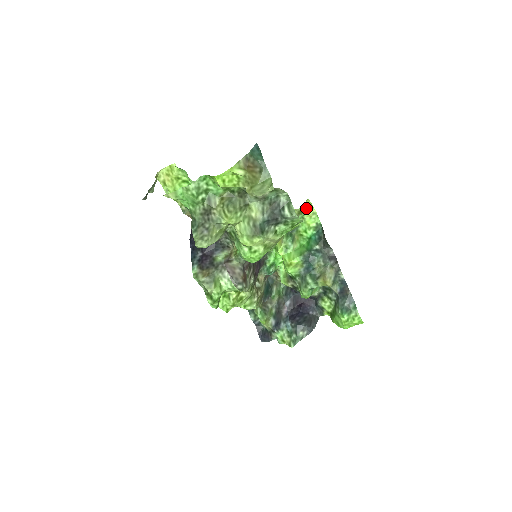
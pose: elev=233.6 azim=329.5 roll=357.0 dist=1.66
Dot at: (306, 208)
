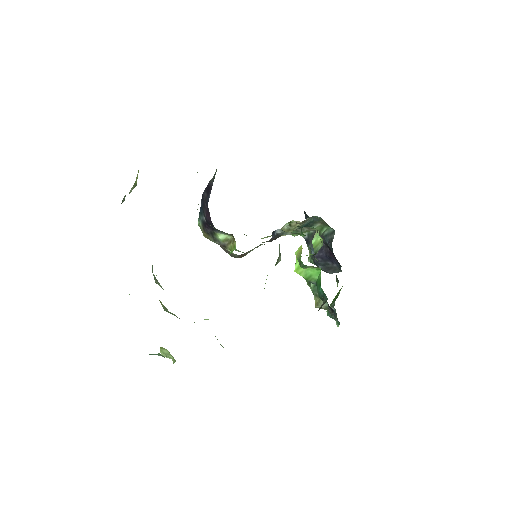
Dot at: occluded
